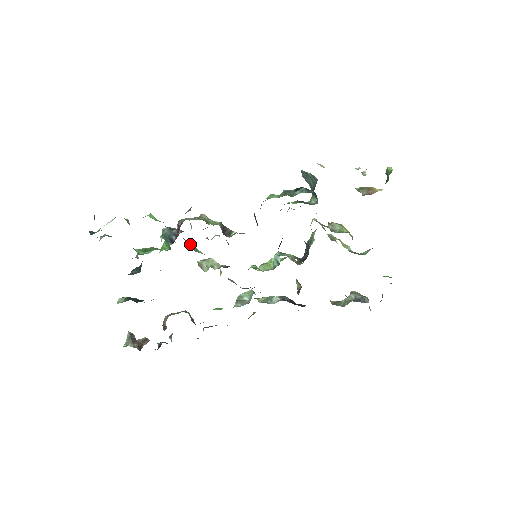
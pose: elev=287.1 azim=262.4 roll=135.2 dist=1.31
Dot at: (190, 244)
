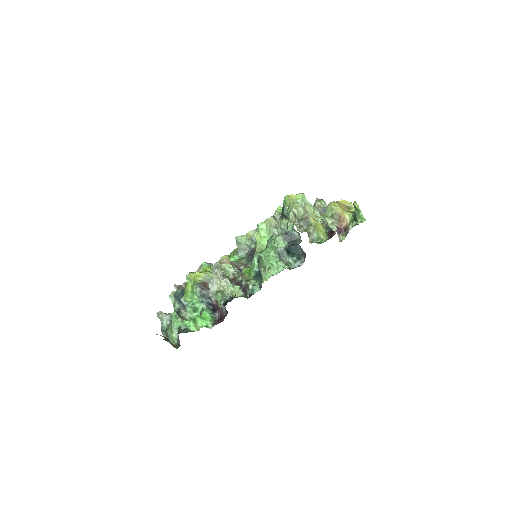
Dot at: occluded
